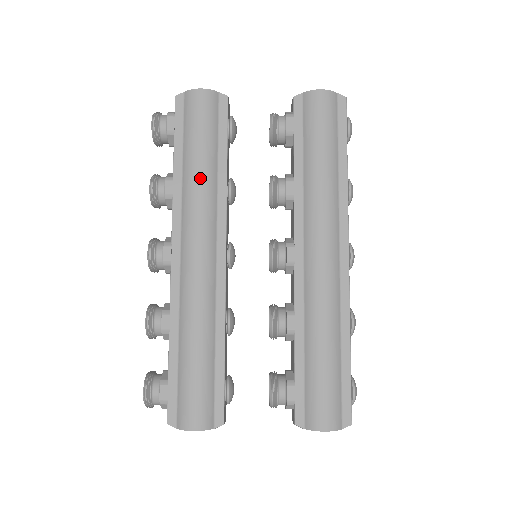
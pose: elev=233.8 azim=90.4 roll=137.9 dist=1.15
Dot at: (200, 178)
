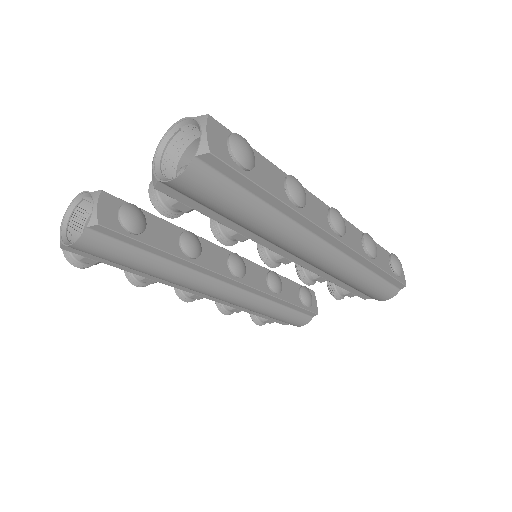
Dot at: (163, 276)
